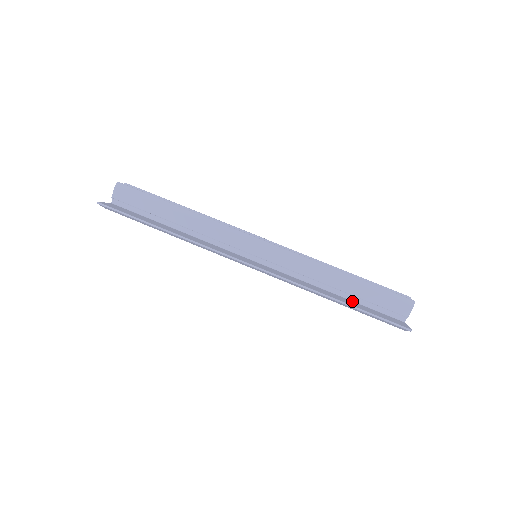
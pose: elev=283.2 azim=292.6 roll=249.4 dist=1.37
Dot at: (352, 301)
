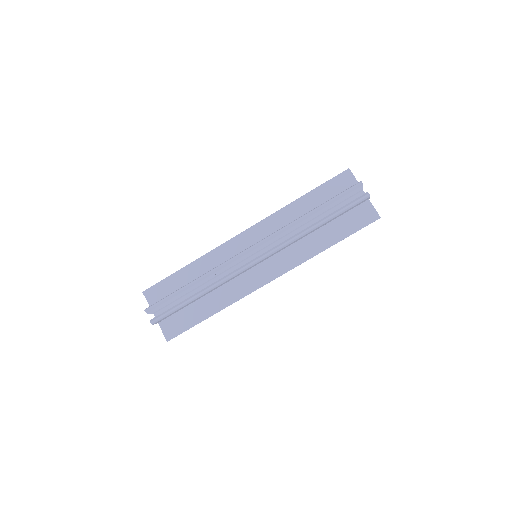
Dot at: occluded
